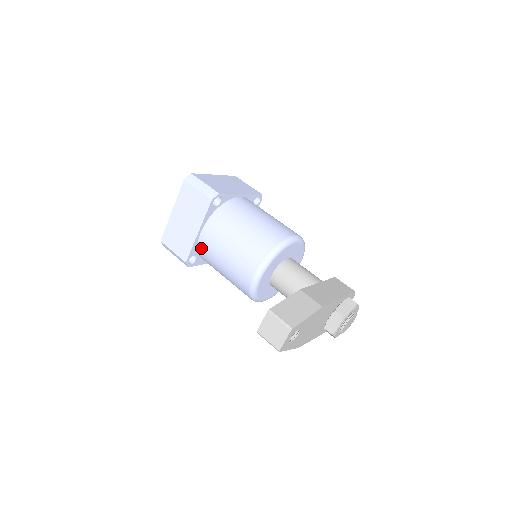
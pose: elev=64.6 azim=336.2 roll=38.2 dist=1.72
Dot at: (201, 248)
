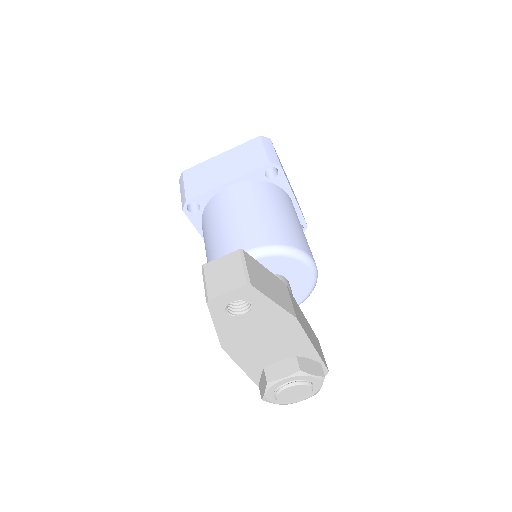
Dot at: (214, 201)
